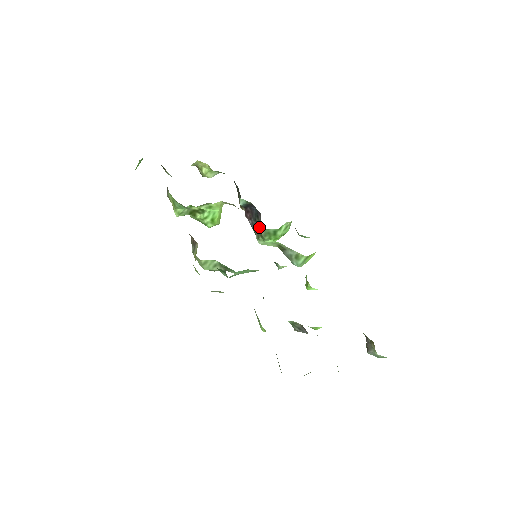
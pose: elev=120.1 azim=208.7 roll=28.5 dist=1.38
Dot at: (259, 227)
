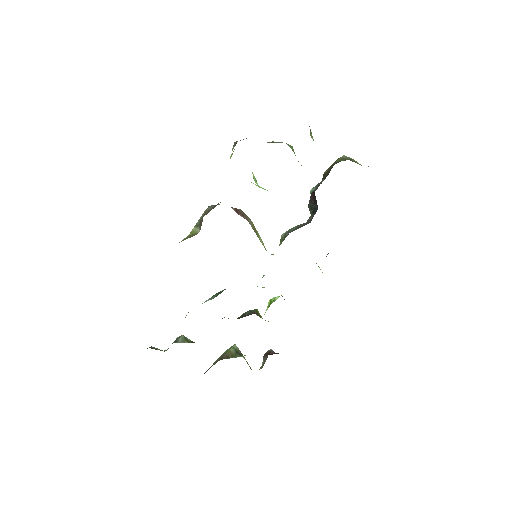
Dot at: occluded
